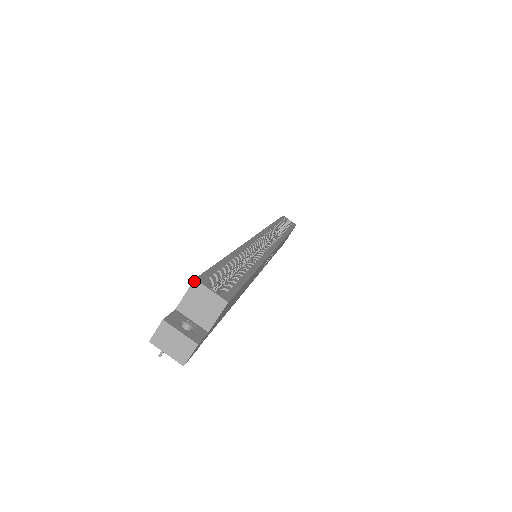
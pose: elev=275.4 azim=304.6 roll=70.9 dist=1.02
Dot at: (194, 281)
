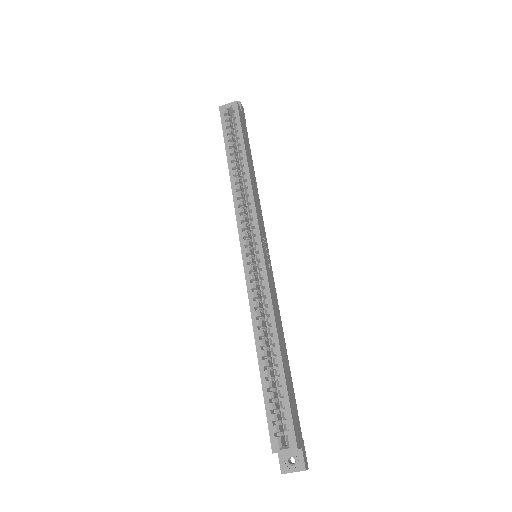
Dot at: occluded
